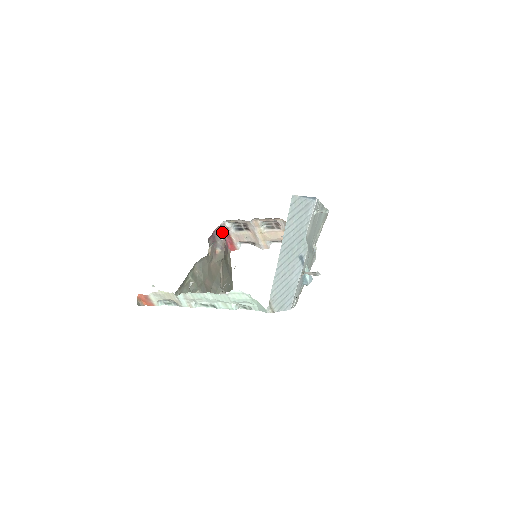
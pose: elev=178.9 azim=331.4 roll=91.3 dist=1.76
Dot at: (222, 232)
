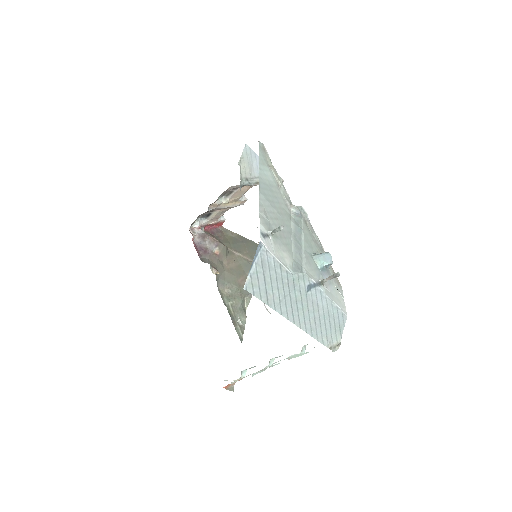
Dot at: (200, 236)
